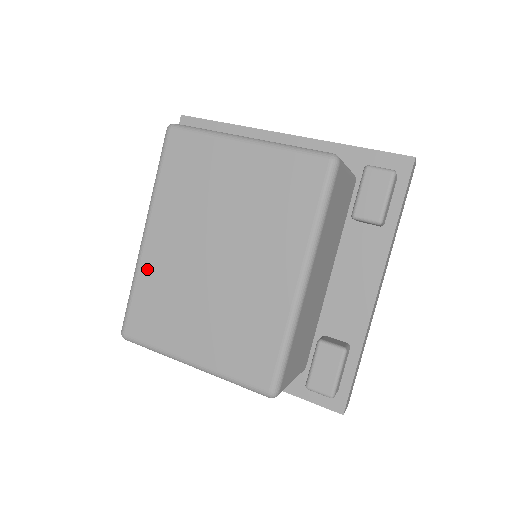
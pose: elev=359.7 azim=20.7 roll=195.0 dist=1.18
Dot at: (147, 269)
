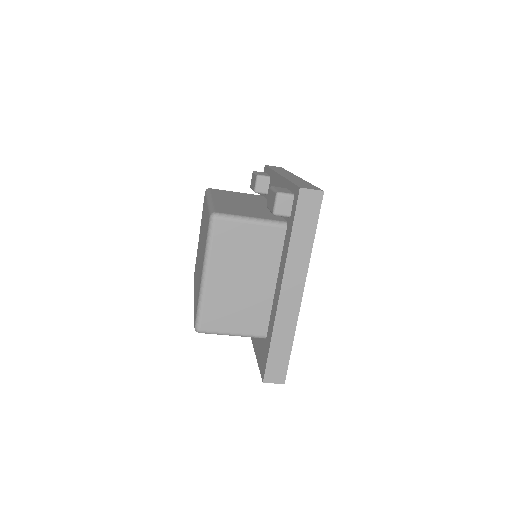
Dot at: occluded
